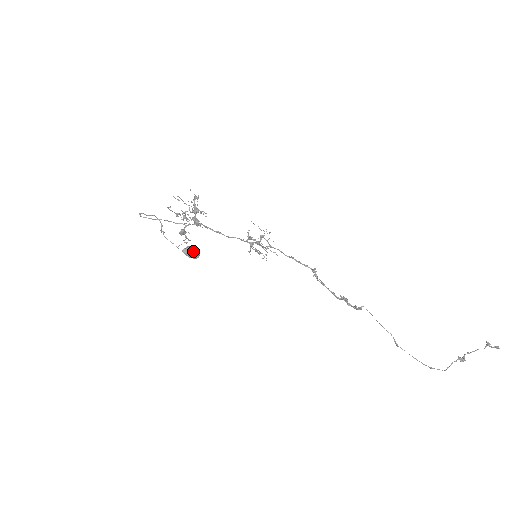
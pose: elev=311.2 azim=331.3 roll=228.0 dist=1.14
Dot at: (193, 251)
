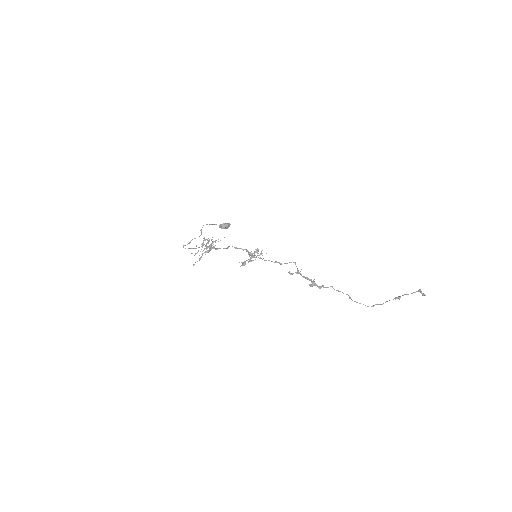
Dot at: (225, 227)
